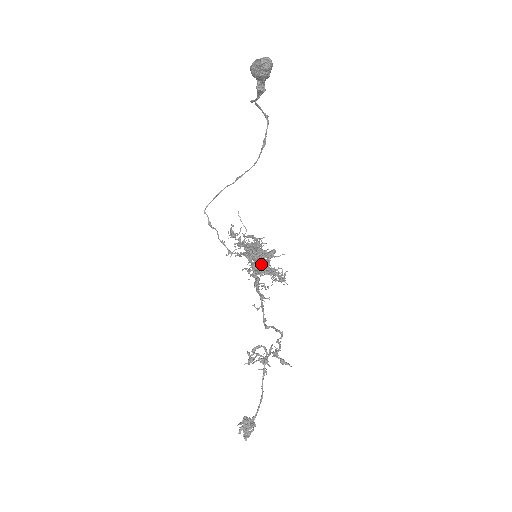
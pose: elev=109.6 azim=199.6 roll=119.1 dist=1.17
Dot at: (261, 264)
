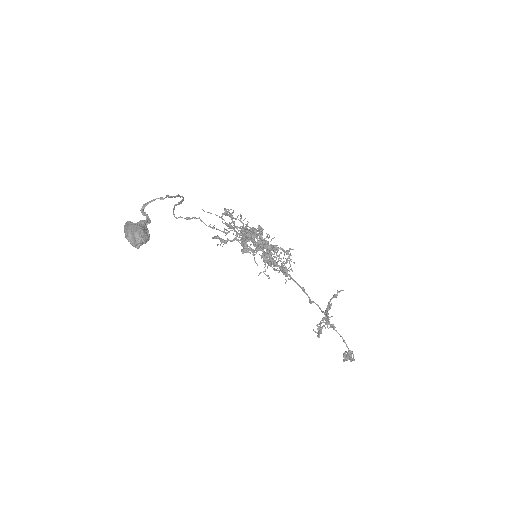
Dot at: occluded
